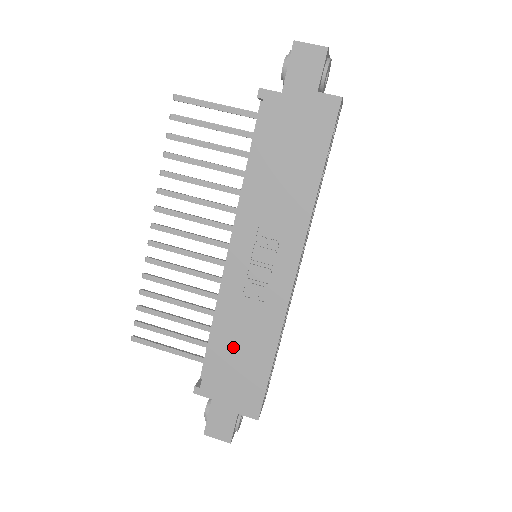
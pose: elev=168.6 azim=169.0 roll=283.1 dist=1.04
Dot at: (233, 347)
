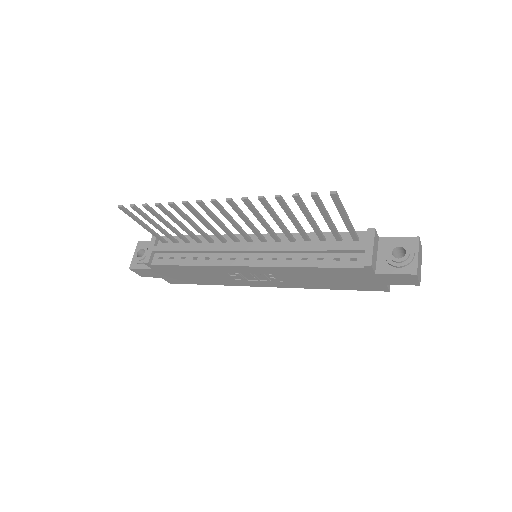
Dot at: (193, 273)
